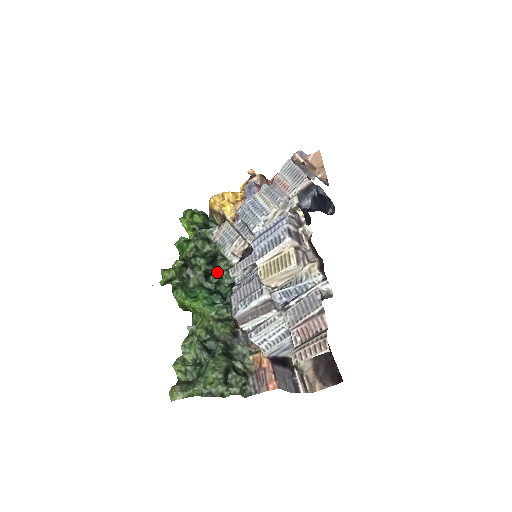
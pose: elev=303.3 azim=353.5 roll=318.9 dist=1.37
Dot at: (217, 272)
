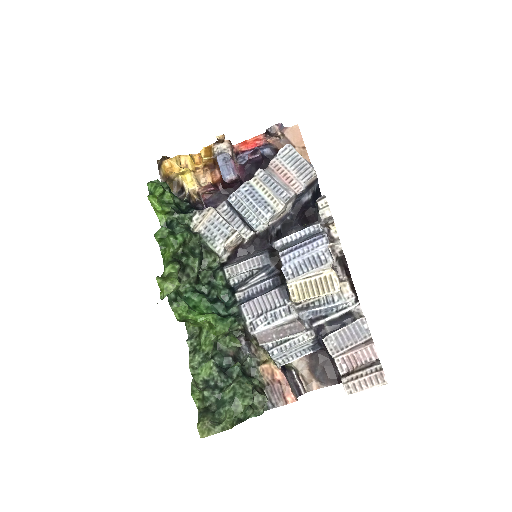
Dot at: (207, 270)
